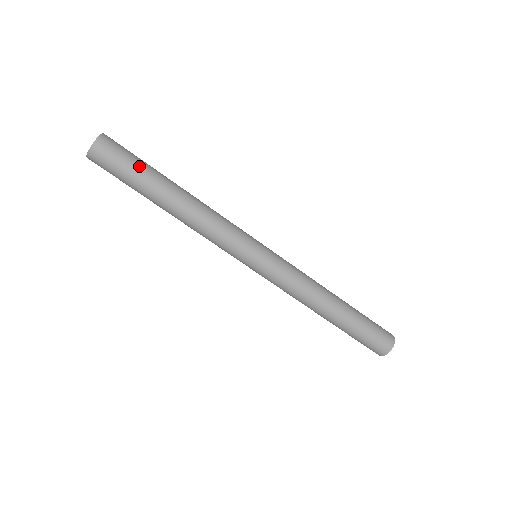
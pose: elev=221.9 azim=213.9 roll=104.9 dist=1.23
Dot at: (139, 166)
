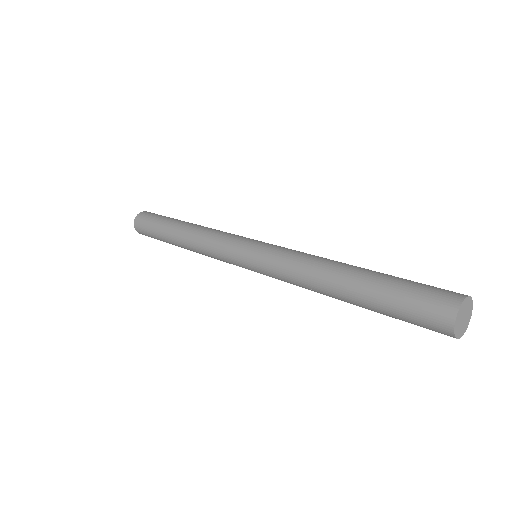
Dot at: (164, 217)
